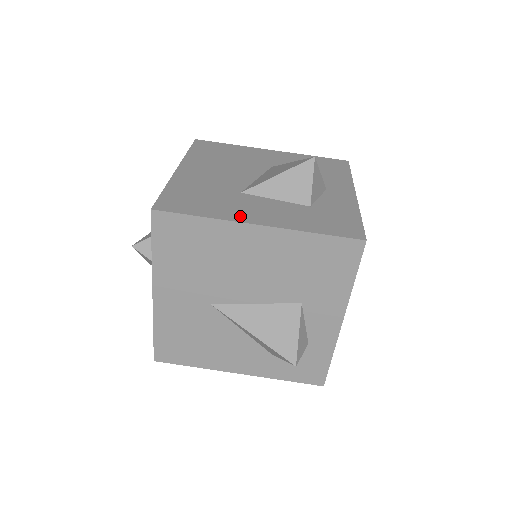
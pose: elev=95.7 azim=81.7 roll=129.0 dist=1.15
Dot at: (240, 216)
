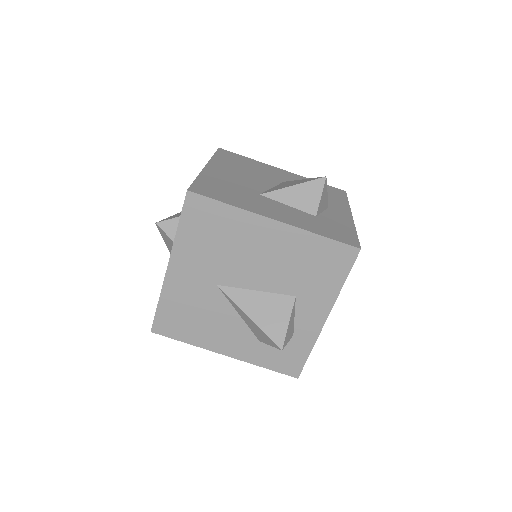
Dot at: (260, 211)
